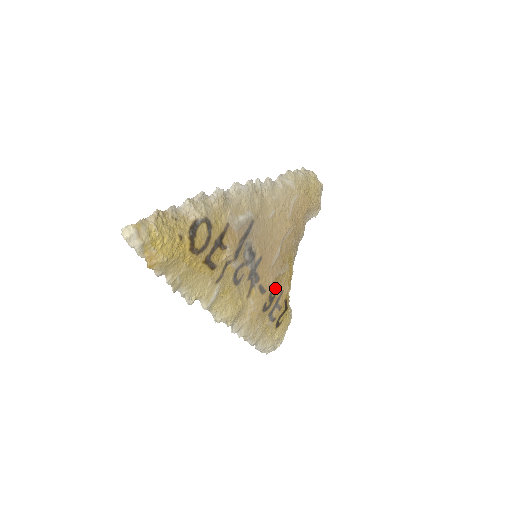
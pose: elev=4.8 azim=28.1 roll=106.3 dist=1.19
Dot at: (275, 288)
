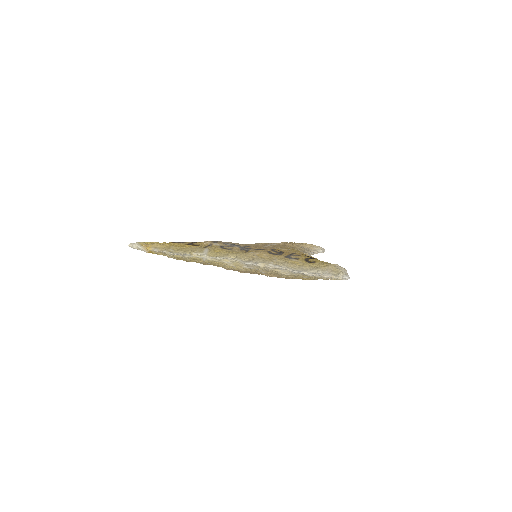
Dot at: (279, 251)
